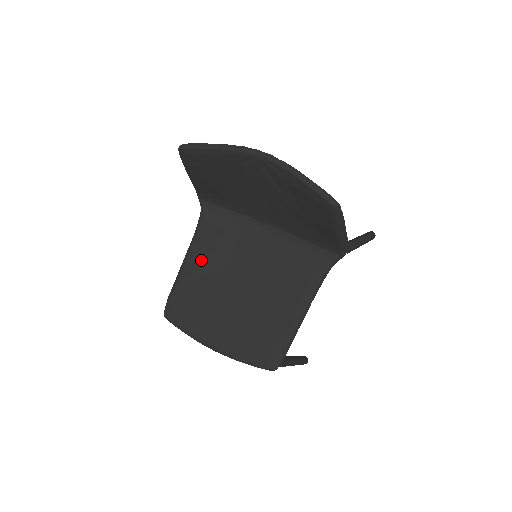
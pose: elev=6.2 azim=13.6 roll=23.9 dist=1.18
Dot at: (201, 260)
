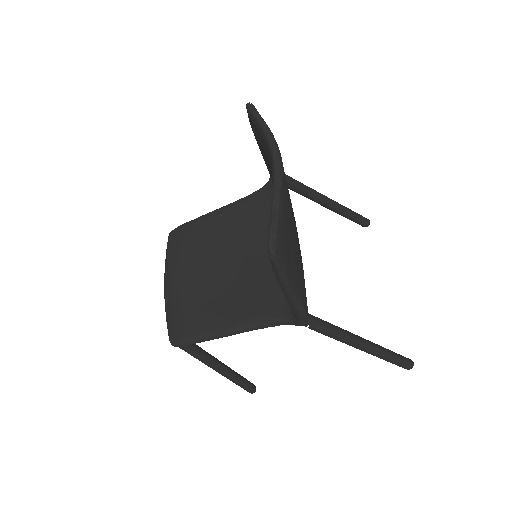
Dot at: (225, 220)
